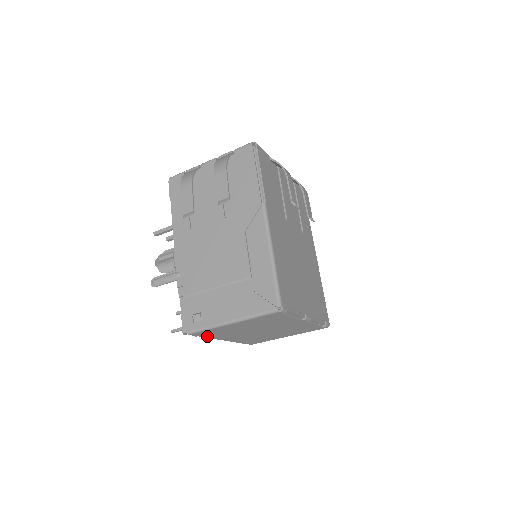
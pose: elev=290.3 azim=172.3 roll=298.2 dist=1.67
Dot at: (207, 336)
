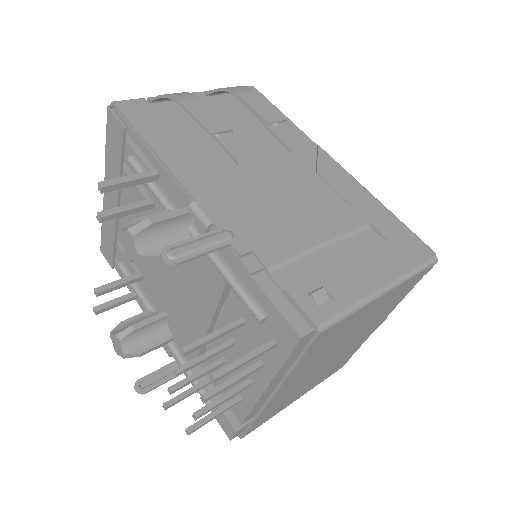
Dot at: (302, 359)
